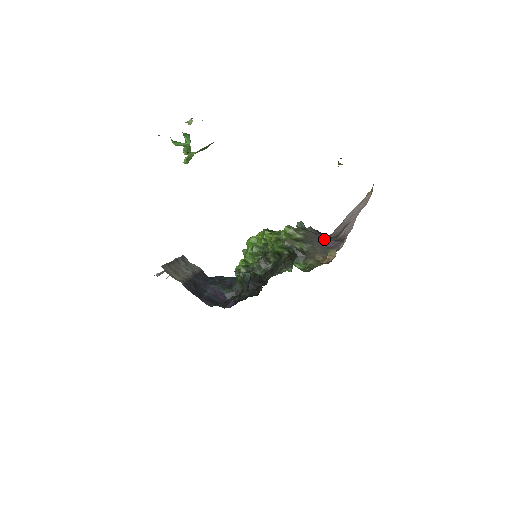
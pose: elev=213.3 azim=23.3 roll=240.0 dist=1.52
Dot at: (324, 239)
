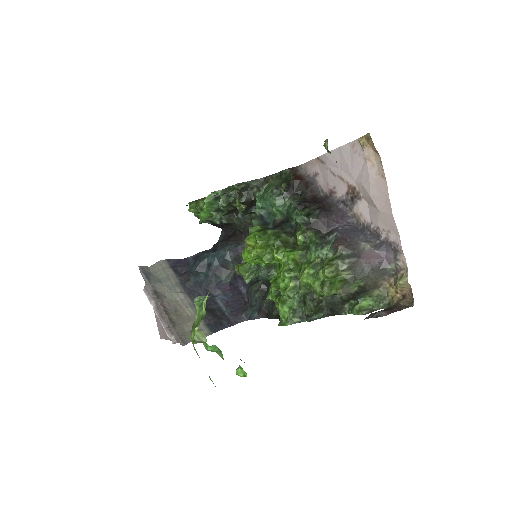
Dot at: (371, 257)
